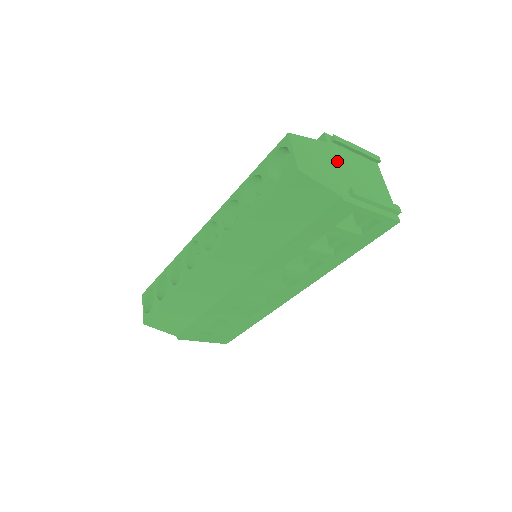
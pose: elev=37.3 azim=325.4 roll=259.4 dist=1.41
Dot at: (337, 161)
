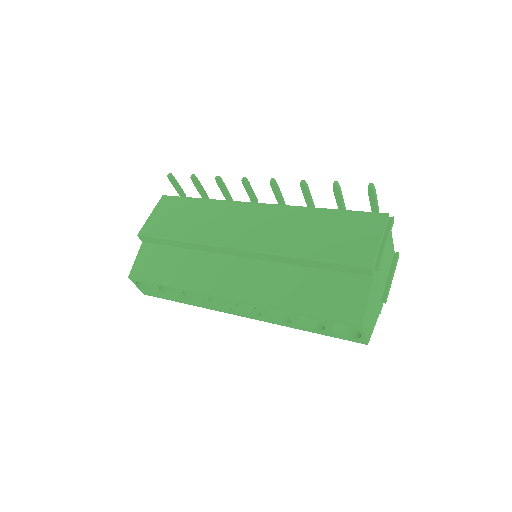
Dot at: (377, 284)
